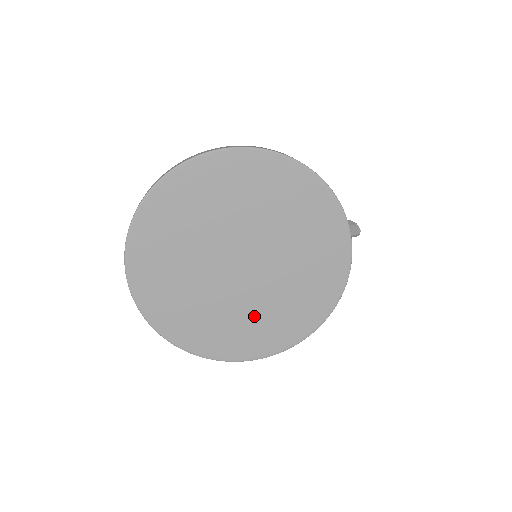
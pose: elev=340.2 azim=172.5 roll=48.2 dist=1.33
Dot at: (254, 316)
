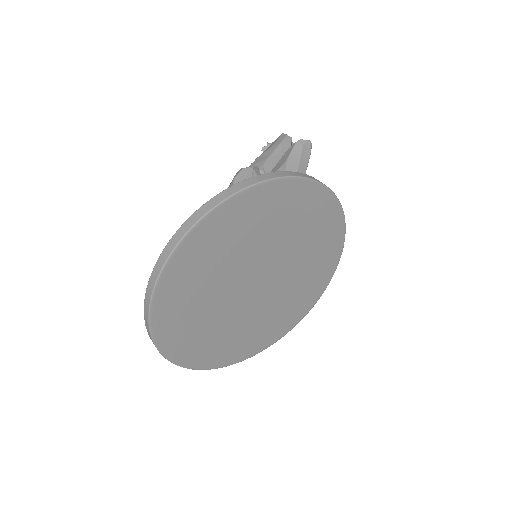
Dot at: (295, 290)
